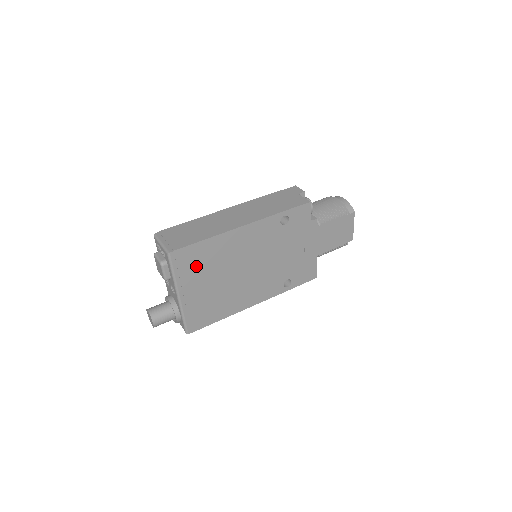
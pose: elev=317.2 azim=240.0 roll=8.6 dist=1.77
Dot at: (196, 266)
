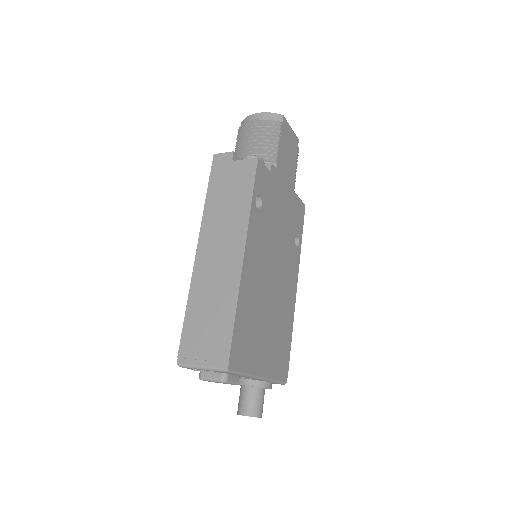
Dot at: (249, 341)
